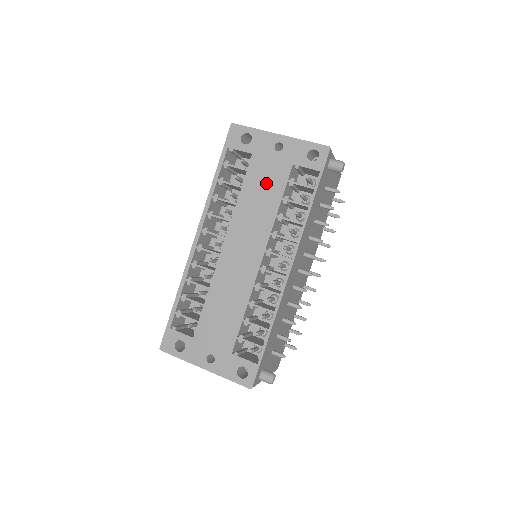
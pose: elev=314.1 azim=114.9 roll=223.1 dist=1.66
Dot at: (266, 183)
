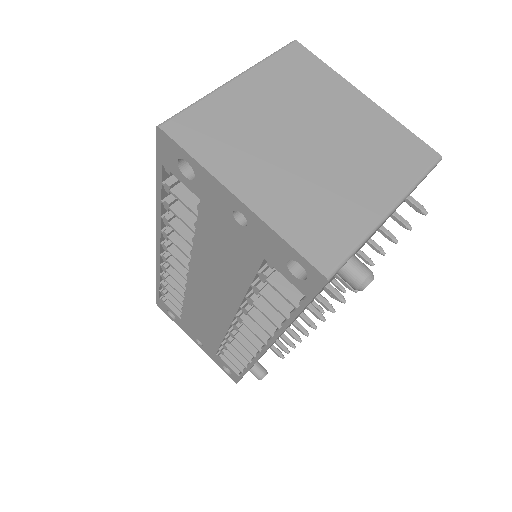
Dot at: (226, 252)
